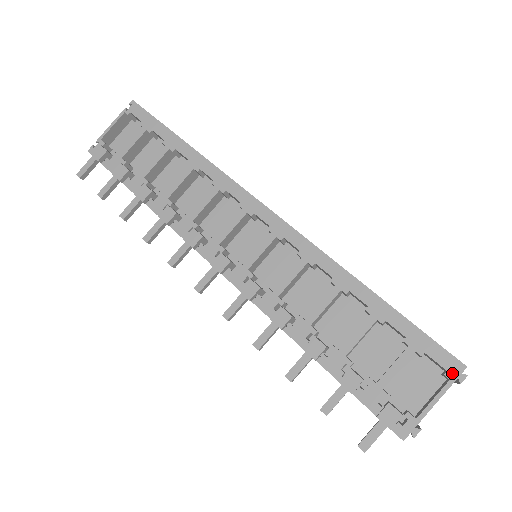
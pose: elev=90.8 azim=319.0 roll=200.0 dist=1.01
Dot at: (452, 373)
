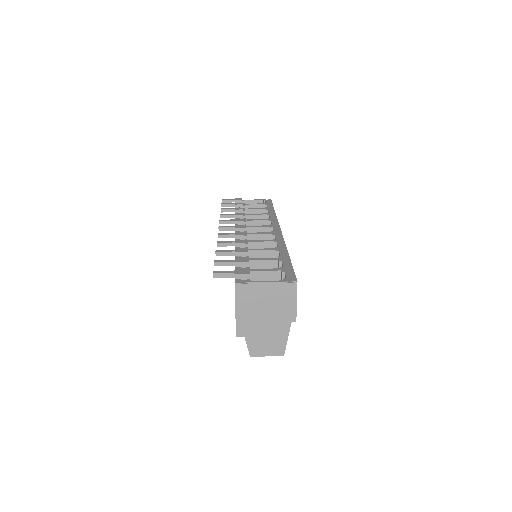
Dot at: (288, 280)
